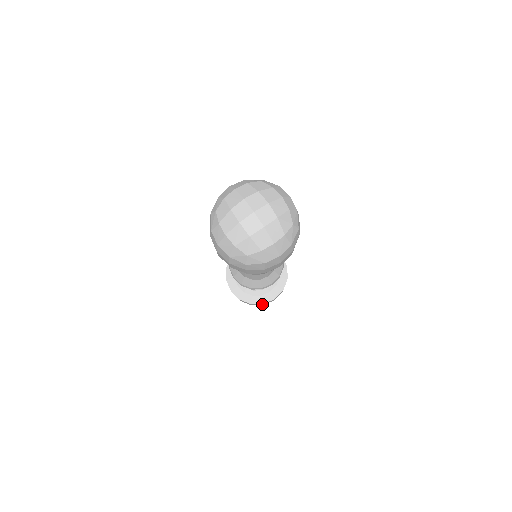
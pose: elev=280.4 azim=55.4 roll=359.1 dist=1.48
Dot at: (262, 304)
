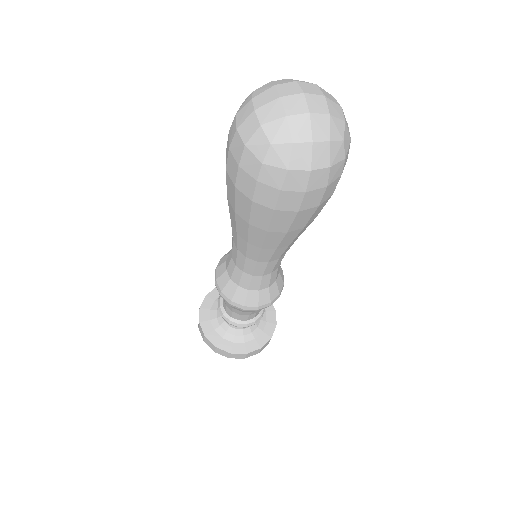
Dot at: (229, 354)
